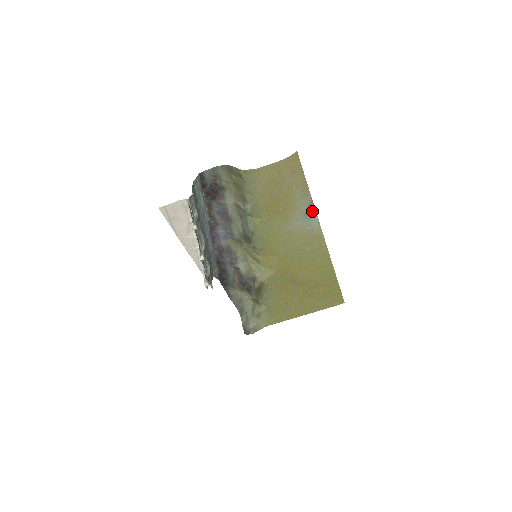
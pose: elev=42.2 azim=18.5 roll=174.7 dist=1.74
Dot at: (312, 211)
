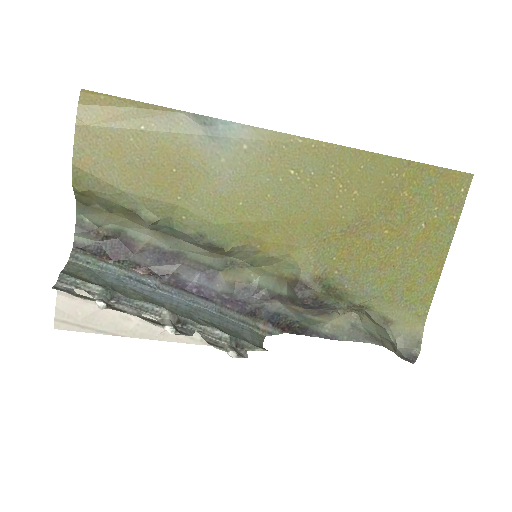
Dot at: (214, 125)
